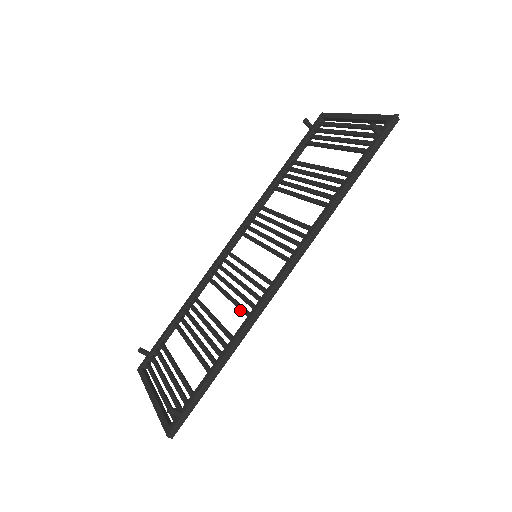
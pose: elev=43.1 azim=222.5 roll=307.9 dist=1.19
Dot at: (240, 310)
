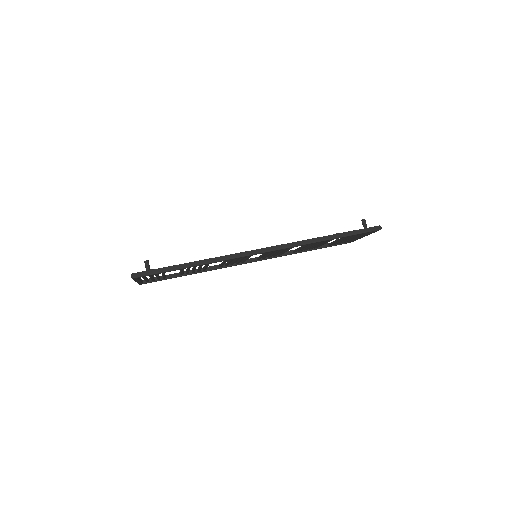
Dot at: occluded
